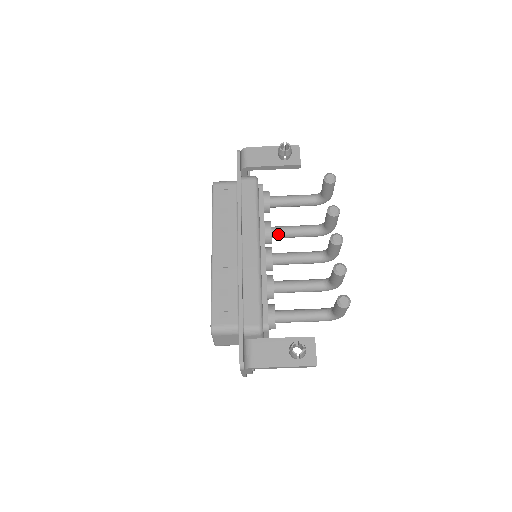
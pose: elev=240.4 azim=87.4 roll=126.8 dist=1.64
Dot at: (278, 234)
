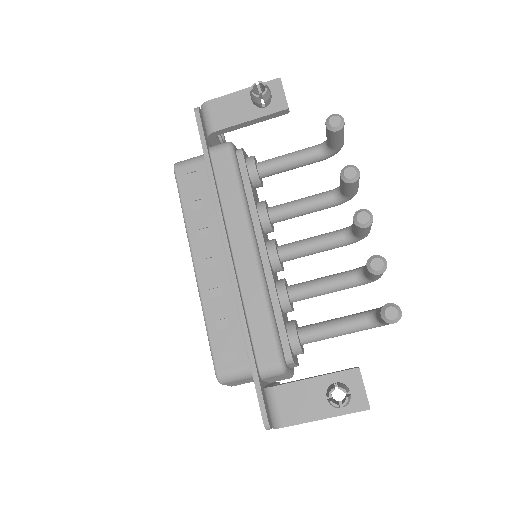
Dot at: (279, 217)
